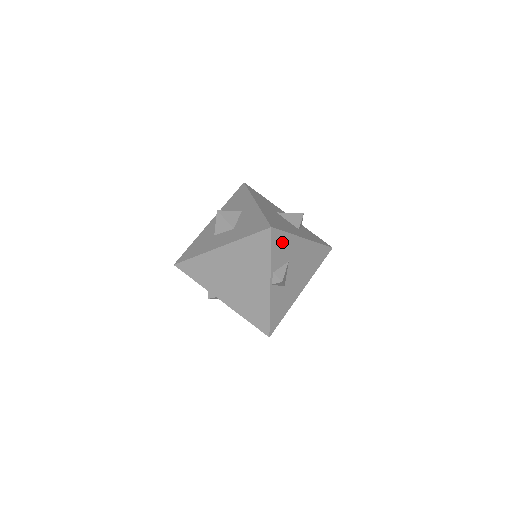
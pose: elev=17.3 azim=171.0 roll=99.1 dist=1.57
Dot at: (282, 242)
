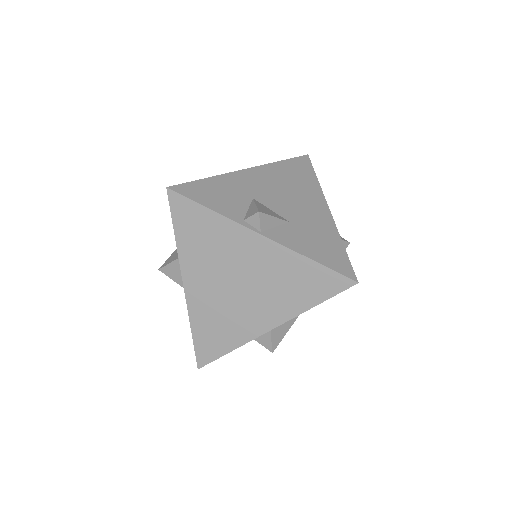
Dot at: (210, 190)
